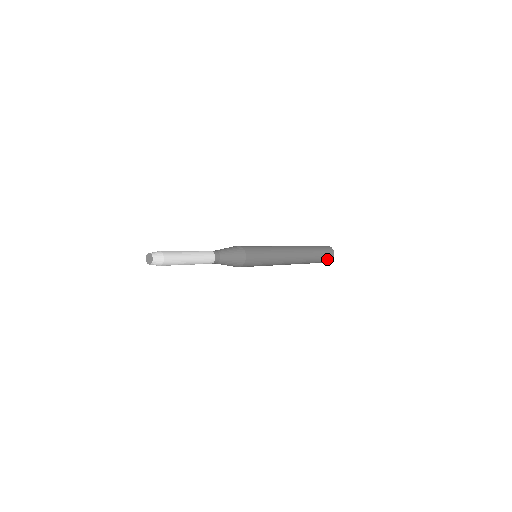
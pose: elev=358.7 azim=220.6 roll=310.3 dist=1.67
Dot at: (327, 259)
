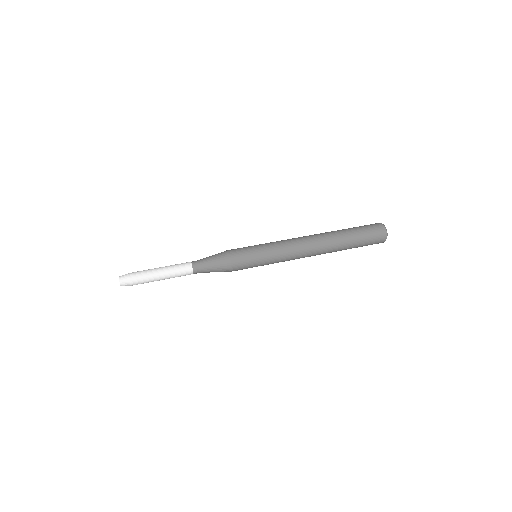
Dot at: (374, 243)
